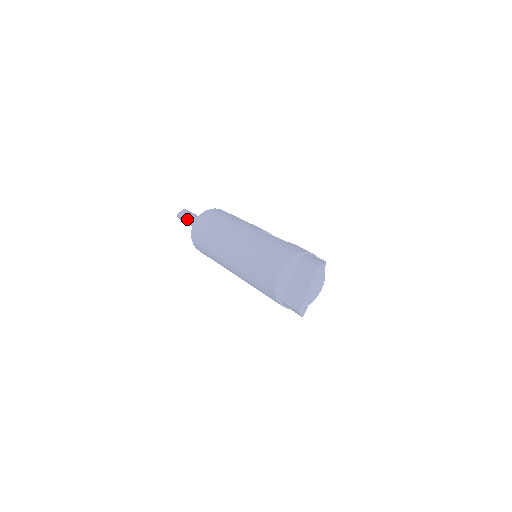
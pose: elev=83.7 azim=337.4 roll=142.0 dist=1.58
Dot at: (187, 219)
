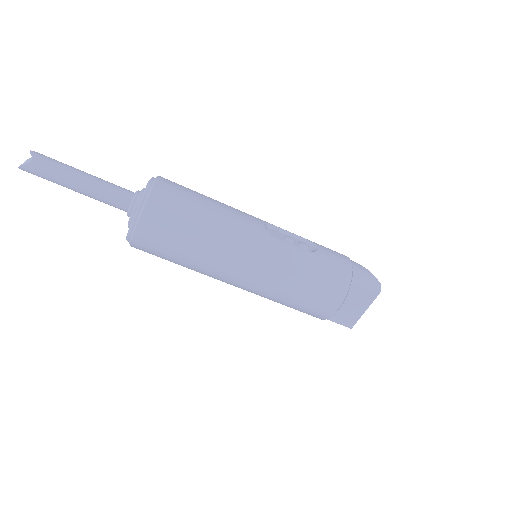
Dot at: (63, 183)
